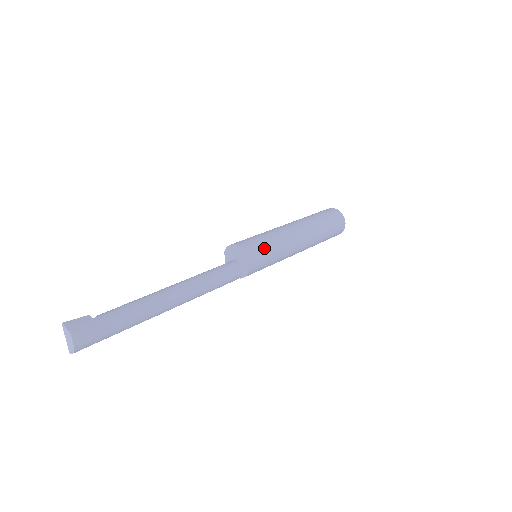
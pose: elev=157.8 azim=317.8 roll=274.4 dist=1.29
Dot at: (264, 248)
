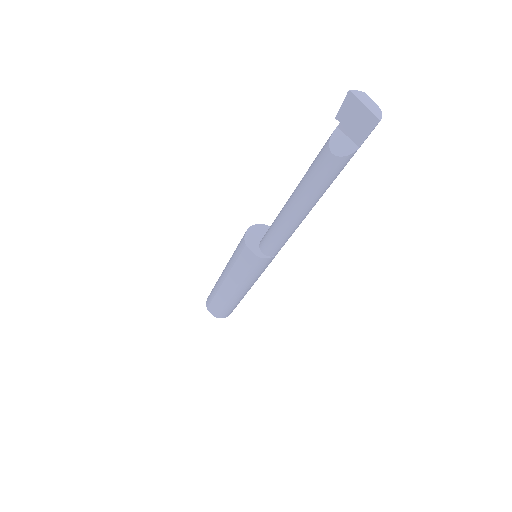
Dot at: occluded
